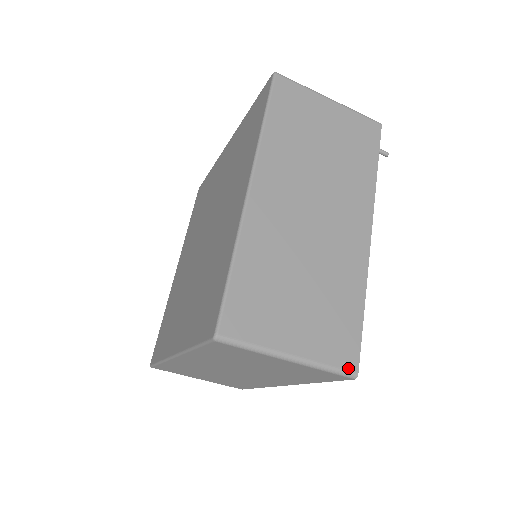
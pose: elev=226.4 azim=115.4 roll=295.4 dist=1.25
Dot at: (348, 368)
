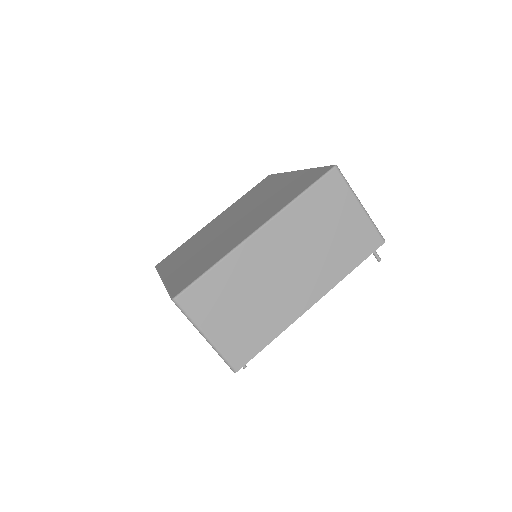
Dot at: (234, 365)
